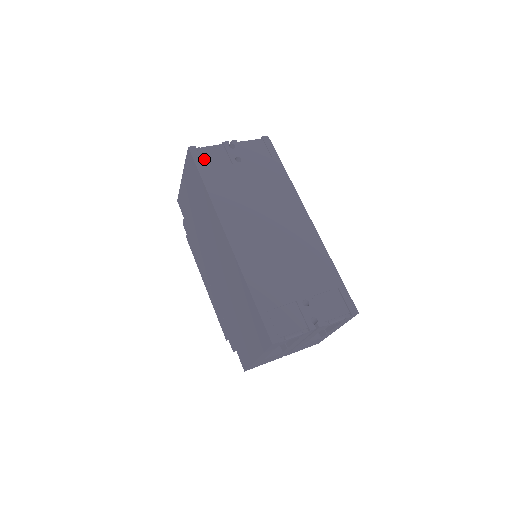
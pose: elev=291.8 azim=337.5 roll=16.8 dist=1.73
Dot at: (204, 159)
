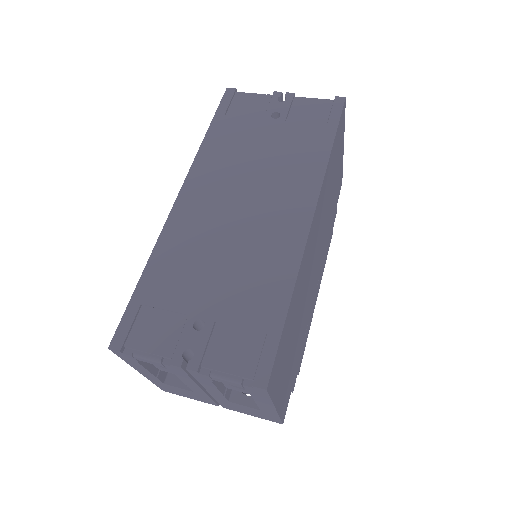
Dot at: (234, 105)
